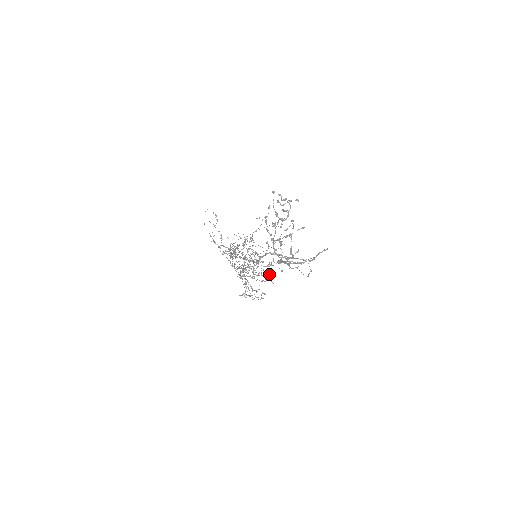
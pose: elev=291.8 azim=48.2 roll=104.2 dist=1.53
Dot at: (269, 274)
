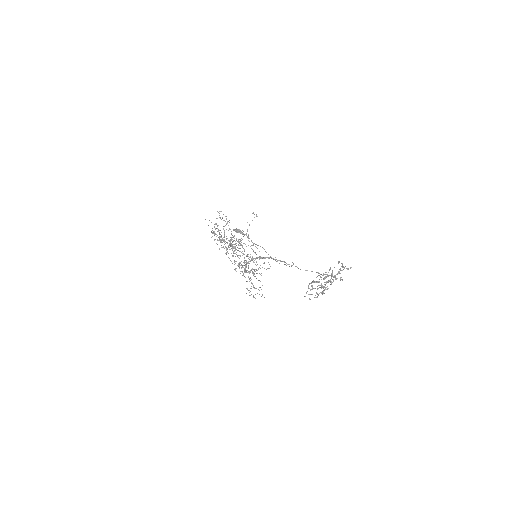
Dot at: occluded
